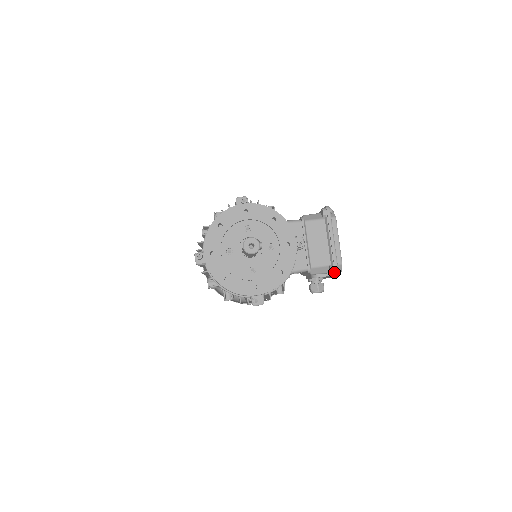
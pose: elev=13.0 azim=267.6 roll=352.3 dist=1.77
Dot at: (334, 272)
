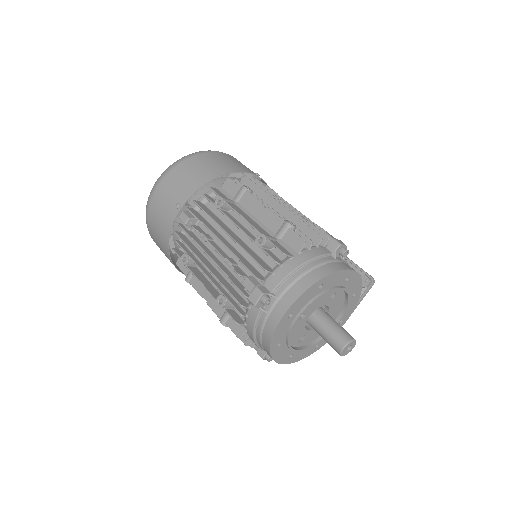
Dot at: occluded
